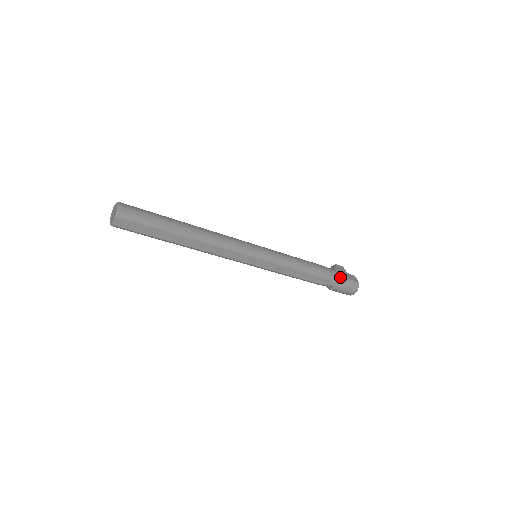
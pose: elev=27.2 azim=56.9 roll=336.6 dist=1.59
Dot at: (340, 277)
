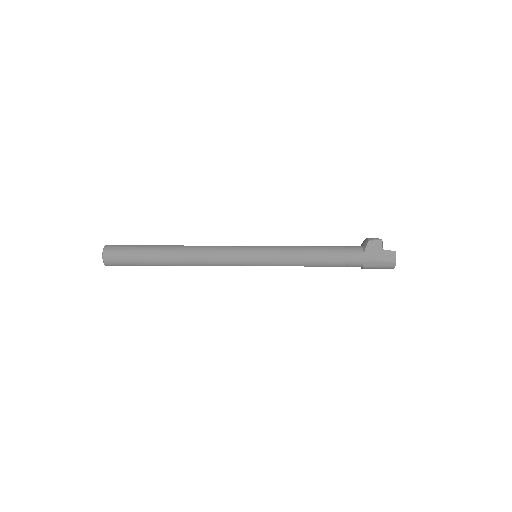
Dot at: (366, 262)
